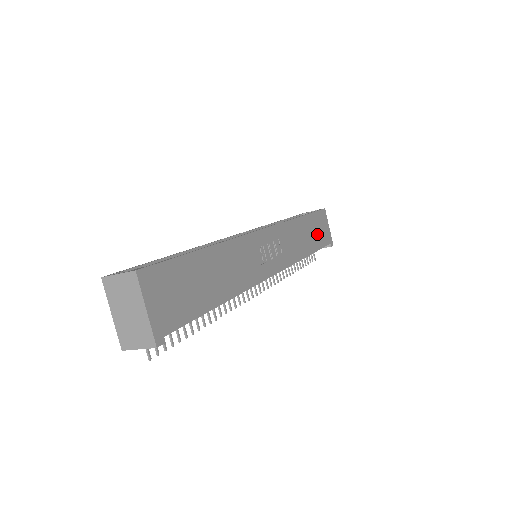
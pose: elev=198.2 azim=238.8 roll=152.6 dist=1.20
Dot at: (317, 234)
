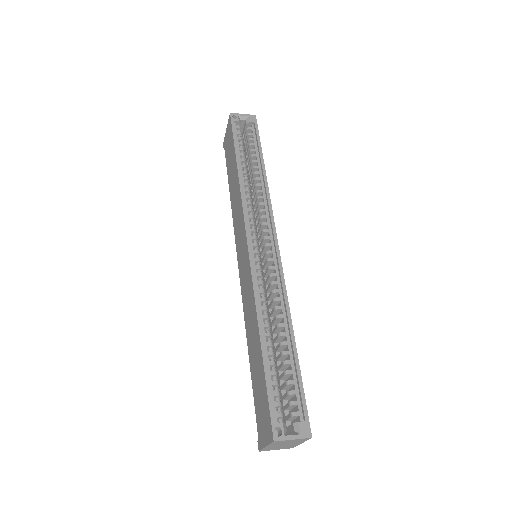
Dot at: occluded
